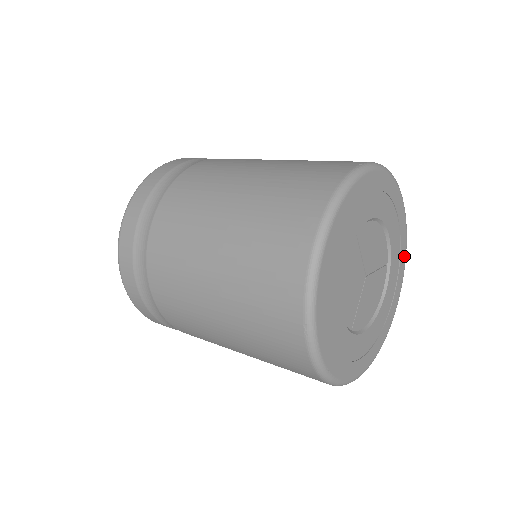
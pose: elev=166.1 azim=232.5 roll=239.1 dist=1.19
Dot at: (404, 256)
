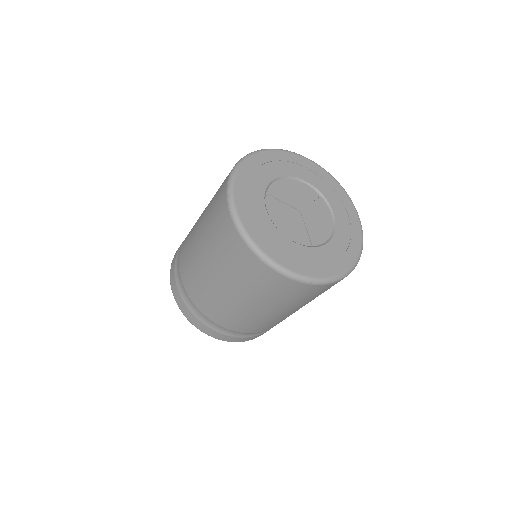
Dot at: (336, 184)
